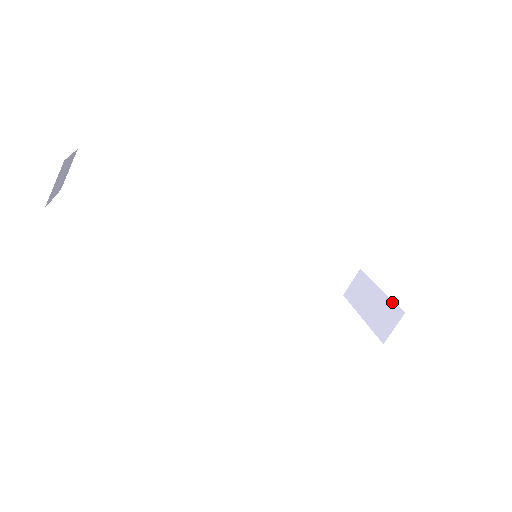
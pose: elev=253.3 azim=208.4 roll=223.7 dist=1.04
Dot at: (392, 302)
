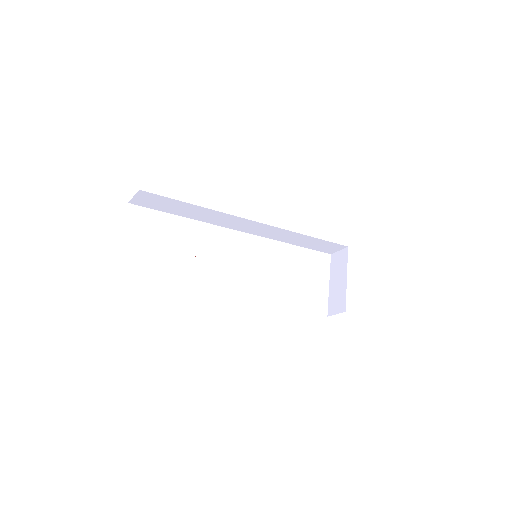
Dot at: (345, 296)
